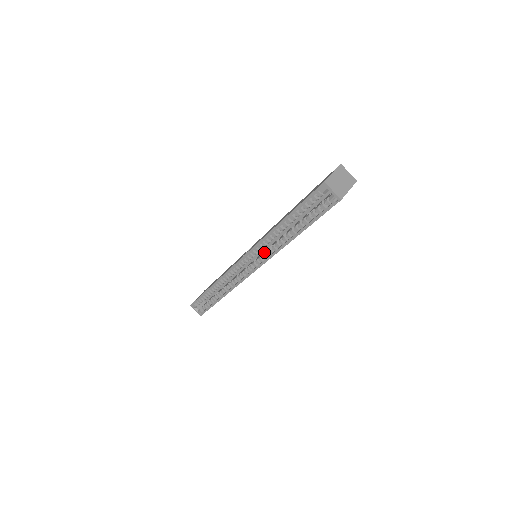
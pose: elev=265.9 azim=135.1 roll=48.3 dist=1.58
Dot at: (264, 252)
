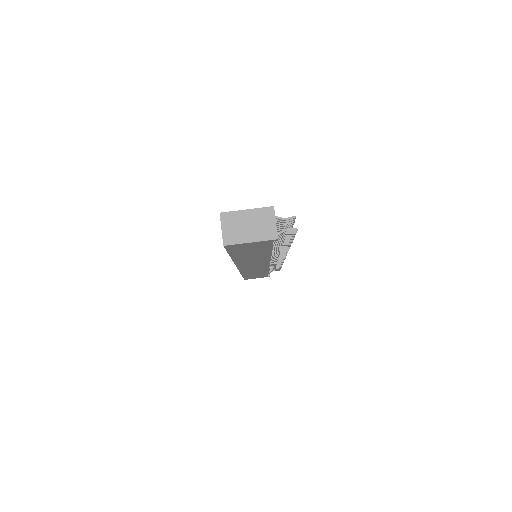
Dot at: occluded
